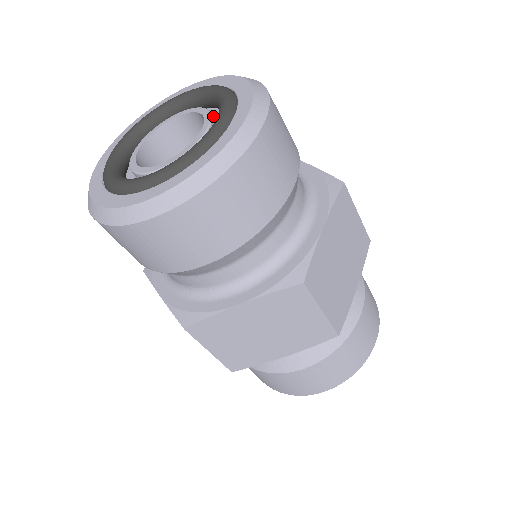
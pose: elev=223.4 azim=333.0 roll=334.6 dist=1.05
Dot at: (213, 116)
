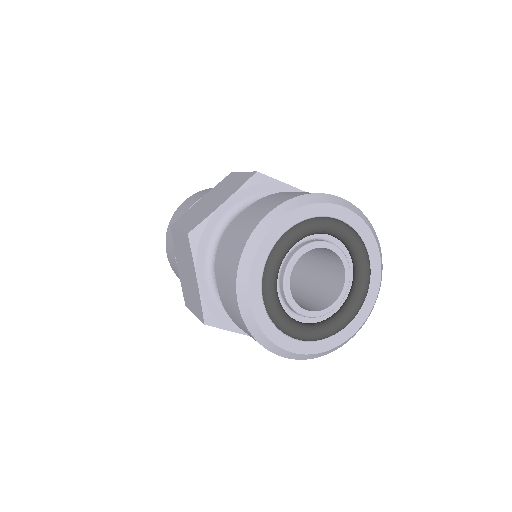
Dot at: (339, 249)
